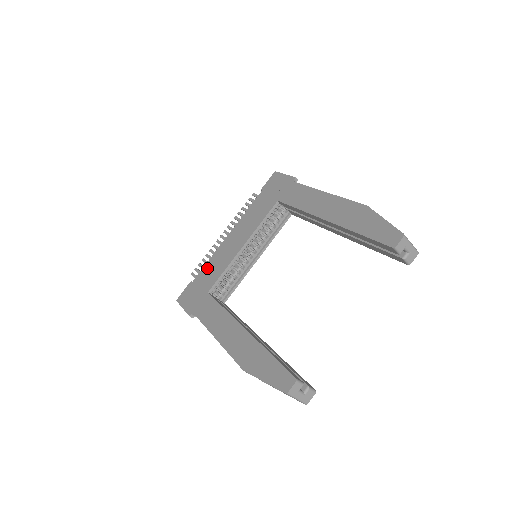
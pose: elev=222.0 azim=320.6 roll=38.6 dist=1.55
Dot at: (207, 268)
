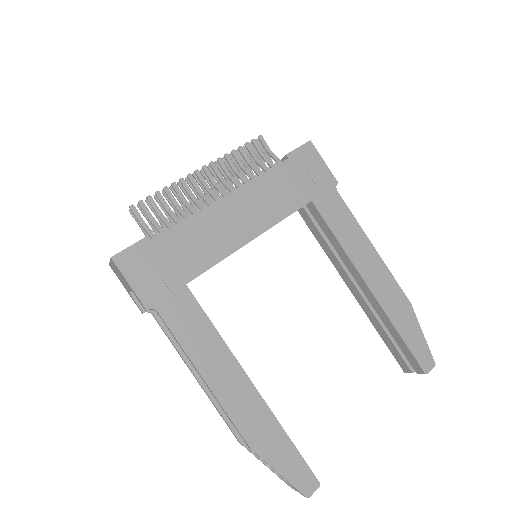
Dot at: (184, 234)
